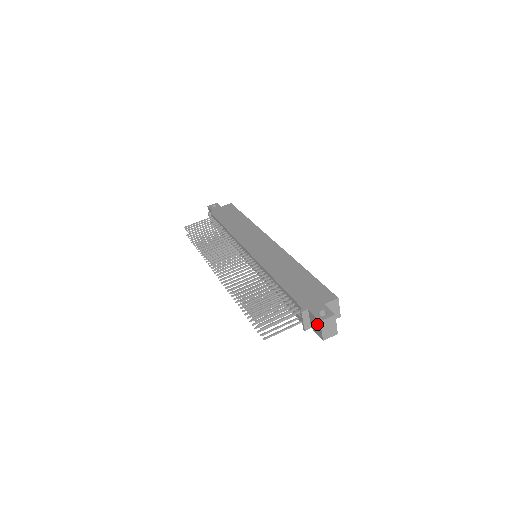
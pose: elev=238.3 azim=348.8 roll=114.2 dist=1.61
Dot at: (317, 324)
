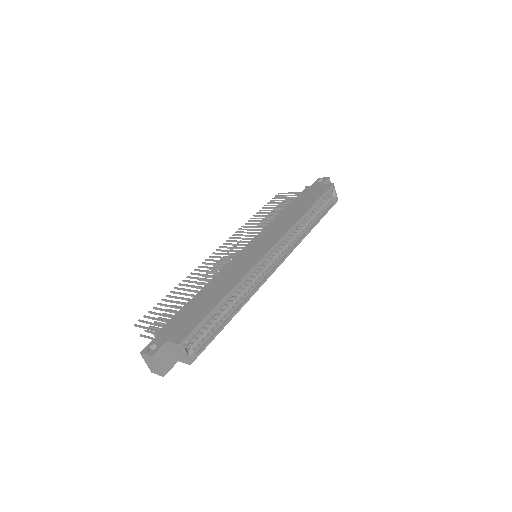
Dot at: occluded
